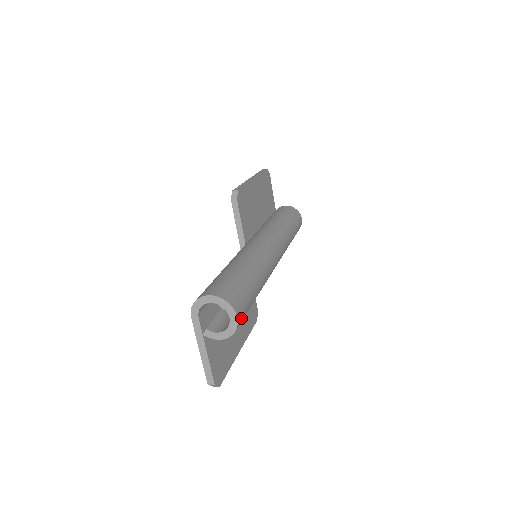
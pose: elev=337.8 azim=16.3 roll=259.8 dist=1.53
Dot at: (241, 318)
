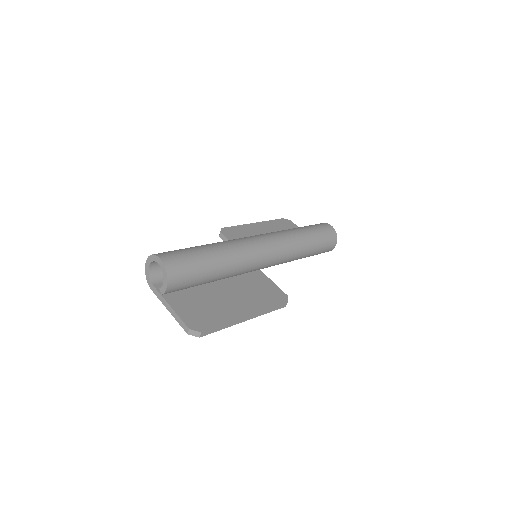
Dot at: (172, 261)
